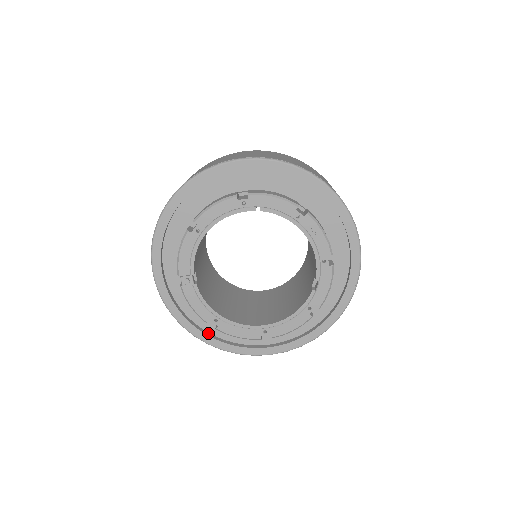
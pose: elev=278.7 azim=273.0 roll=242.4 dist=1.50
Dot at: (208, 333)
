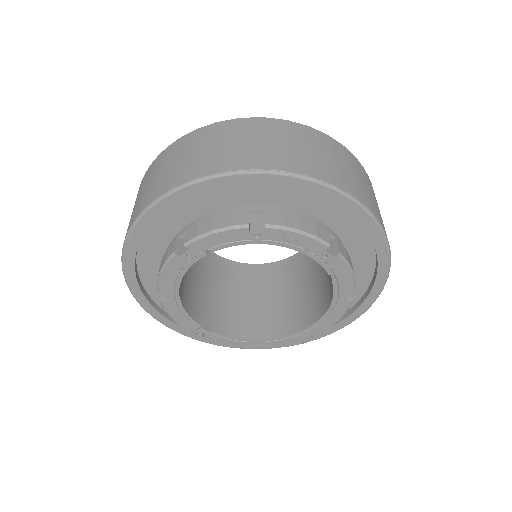
Dot at: occluded
